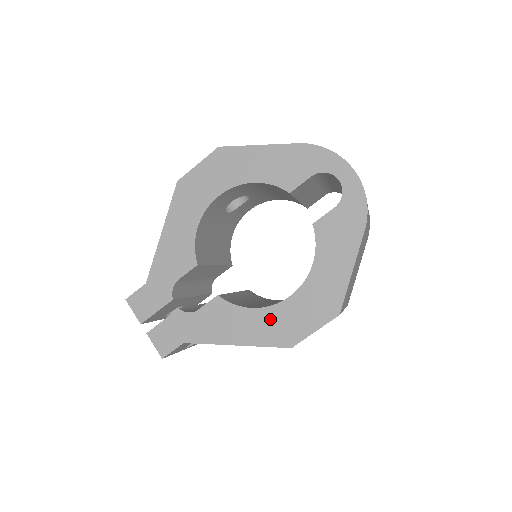
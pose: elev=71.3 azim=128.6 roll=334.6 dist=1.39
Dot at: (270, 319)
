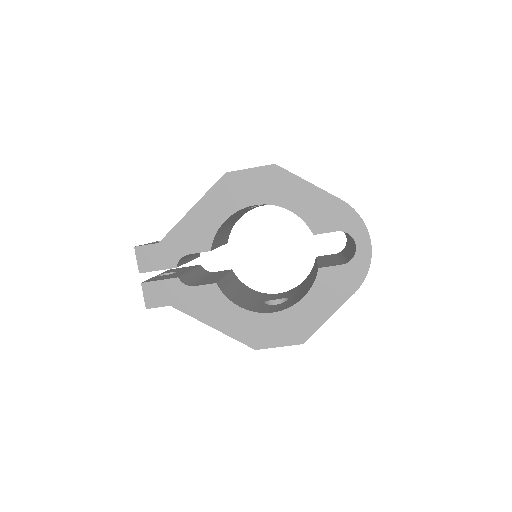
Dot at: (249, 321)
